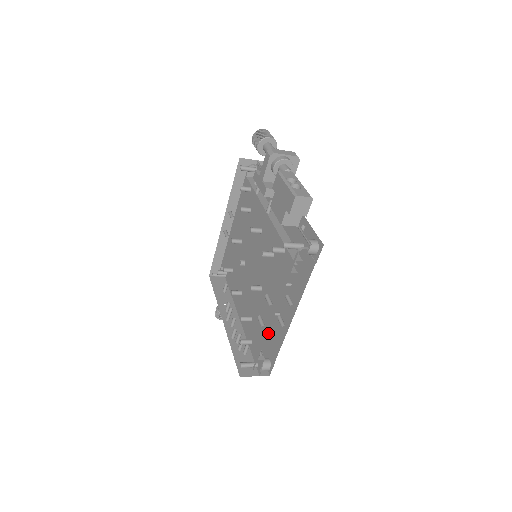
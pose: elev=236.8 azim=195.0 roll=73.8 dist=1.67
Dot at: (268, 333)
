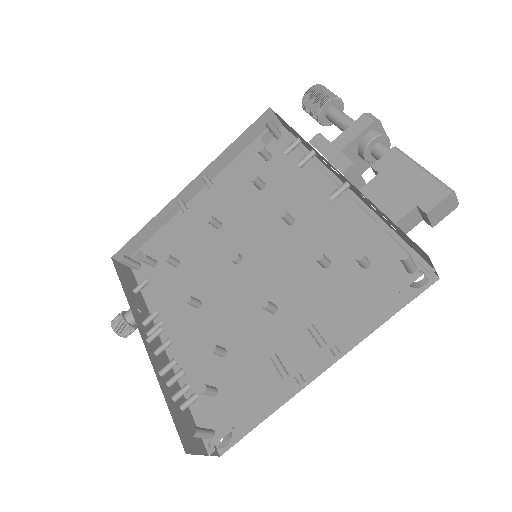
Dot at: occluded
